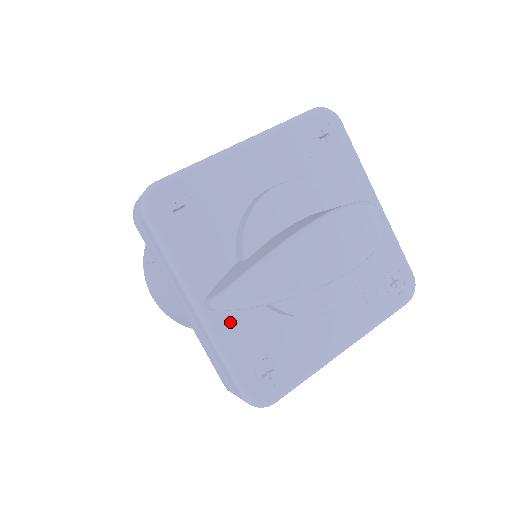
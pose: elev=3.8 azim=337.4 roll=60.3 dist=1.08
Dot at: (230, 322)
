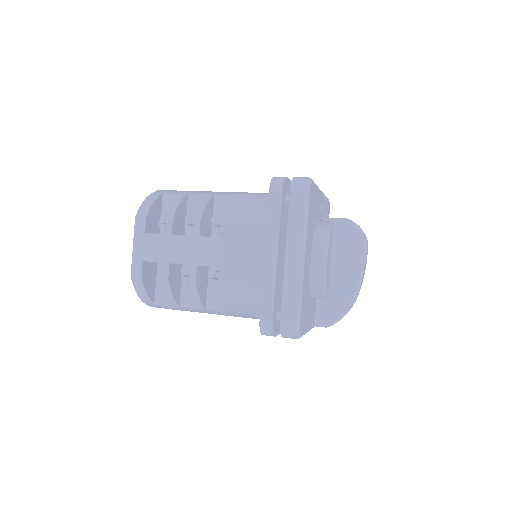
Dot at: occluded
